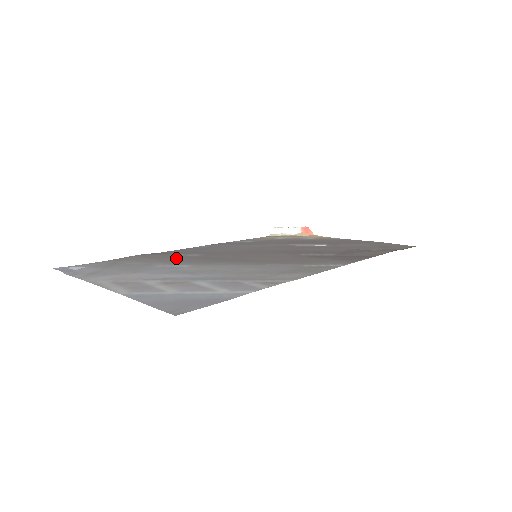
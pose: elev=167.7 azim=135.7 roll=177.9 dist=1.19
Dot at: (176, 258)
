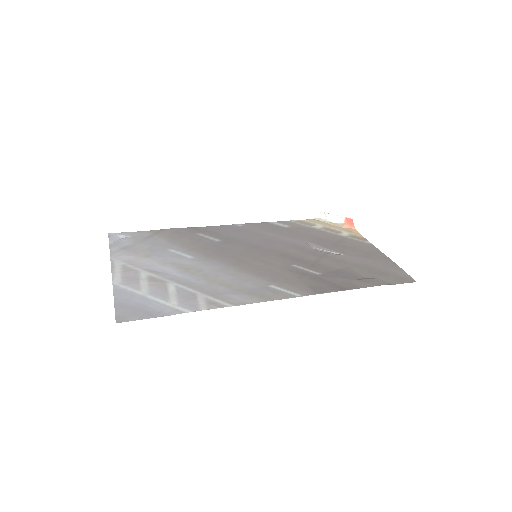
Dot at: (196, 241)
